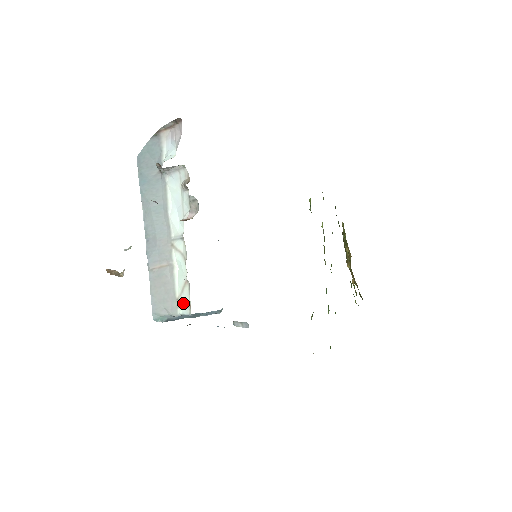
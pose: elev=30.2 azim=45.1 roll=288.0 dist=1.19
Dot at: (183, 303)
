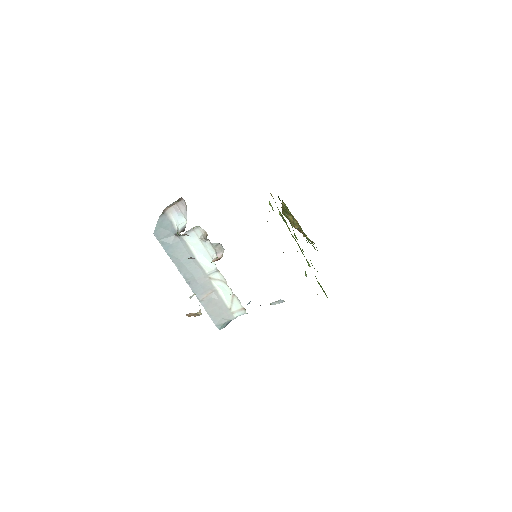
Dot at: (236, 309)
